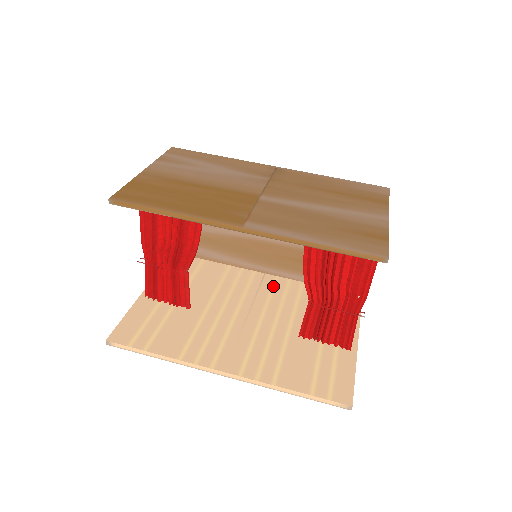
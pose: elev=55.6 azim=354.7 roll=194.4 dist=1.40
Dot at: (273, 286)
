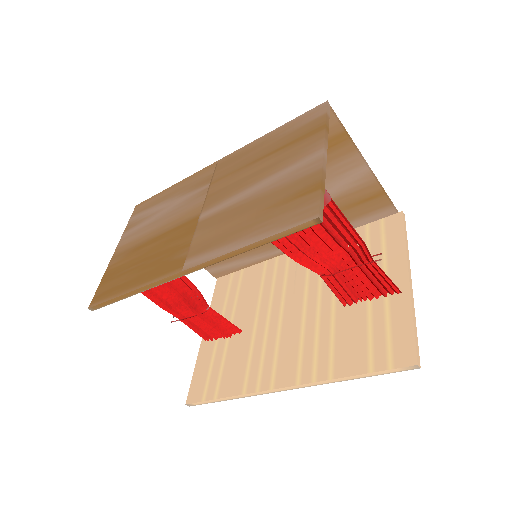
Dot at: occluded
